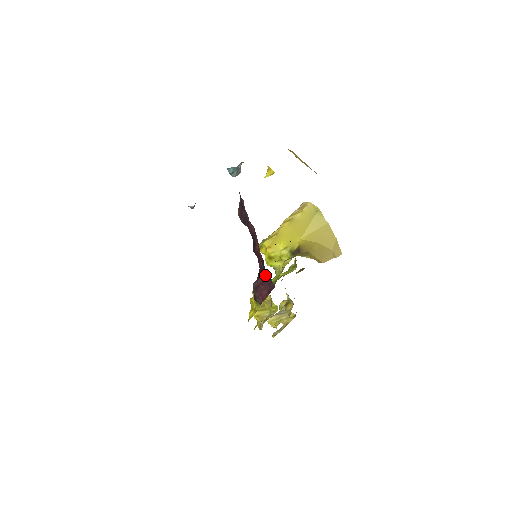
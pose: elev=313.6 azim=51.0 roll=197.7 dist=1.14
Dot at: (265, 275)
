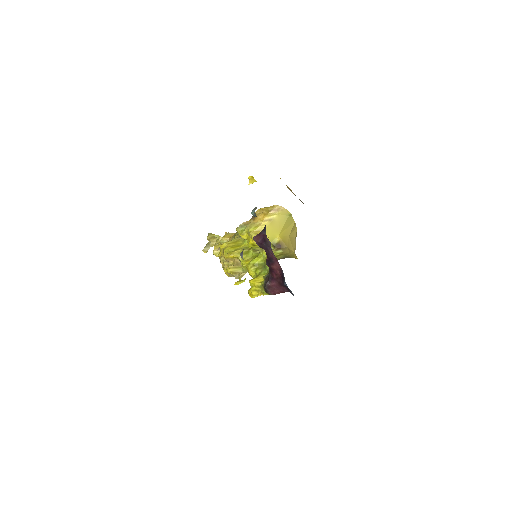
Dot at: (282, 285)
